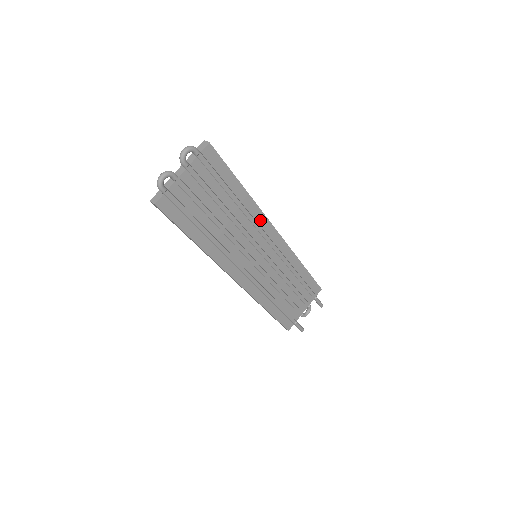
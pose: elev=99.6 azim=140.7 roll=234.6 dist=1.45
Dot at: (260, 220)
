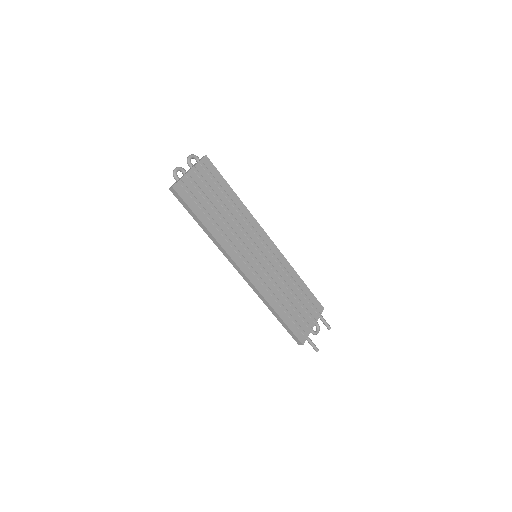
Dot at: (253, 223)
